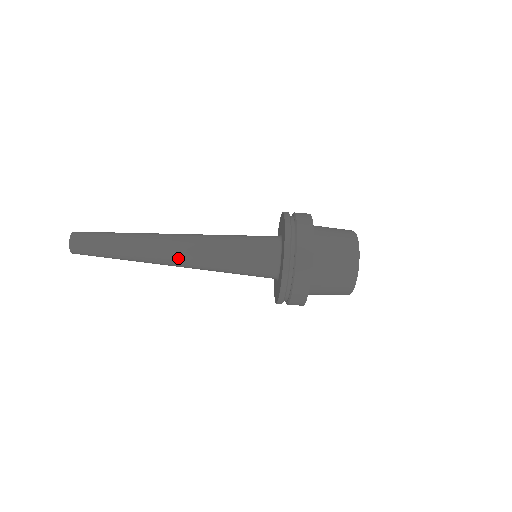
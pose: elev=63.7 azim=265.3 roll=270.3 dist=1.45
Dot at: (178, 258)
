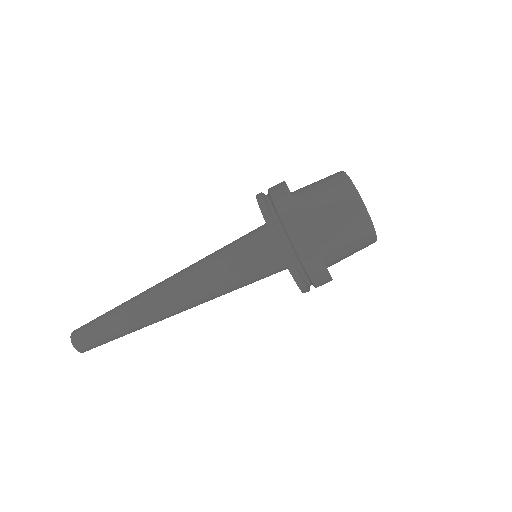
Dot at: (174, 295)
